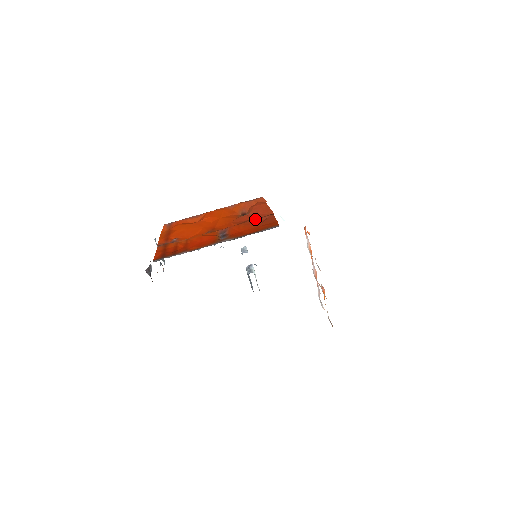
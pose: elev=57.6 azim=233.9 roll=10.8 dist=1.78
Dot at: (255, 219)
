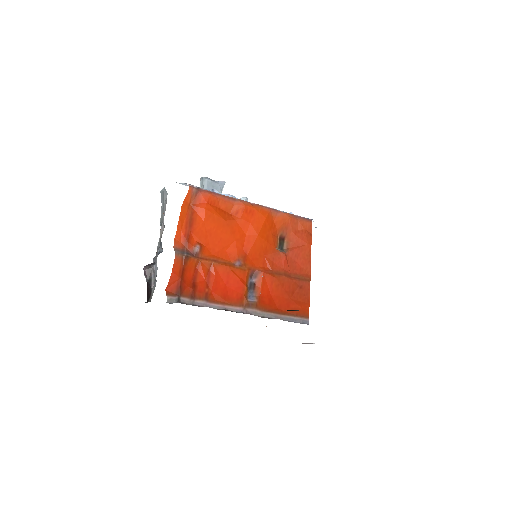
Dot at: (291, 276)
